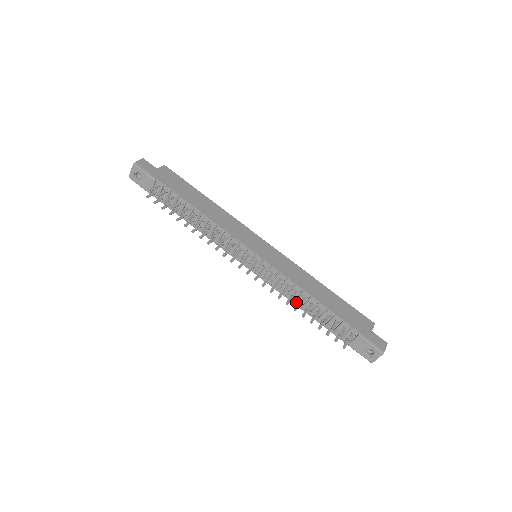
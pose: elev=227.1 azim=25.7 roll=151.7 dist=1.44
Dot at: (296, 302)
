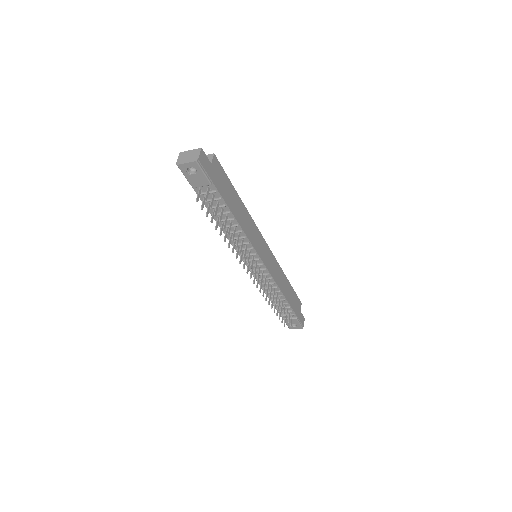
Dot at: occluded
